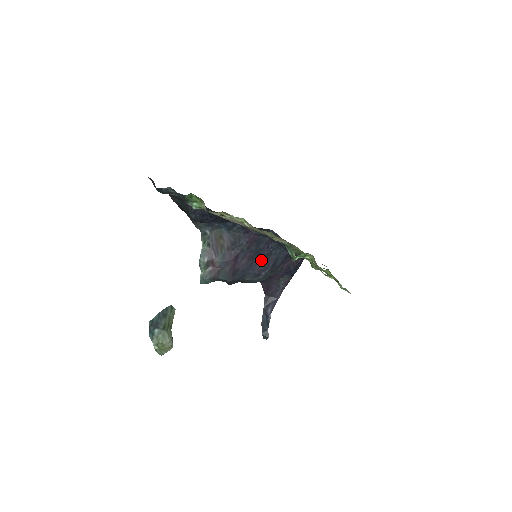
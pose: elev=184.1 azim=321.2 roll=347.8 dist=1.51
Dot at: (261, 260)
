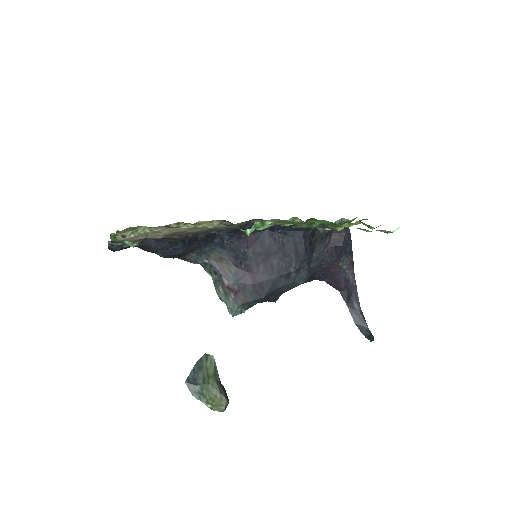
Dot at: (279, 257)
